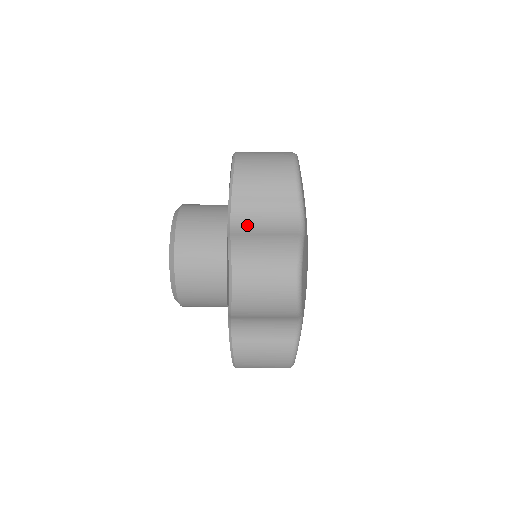
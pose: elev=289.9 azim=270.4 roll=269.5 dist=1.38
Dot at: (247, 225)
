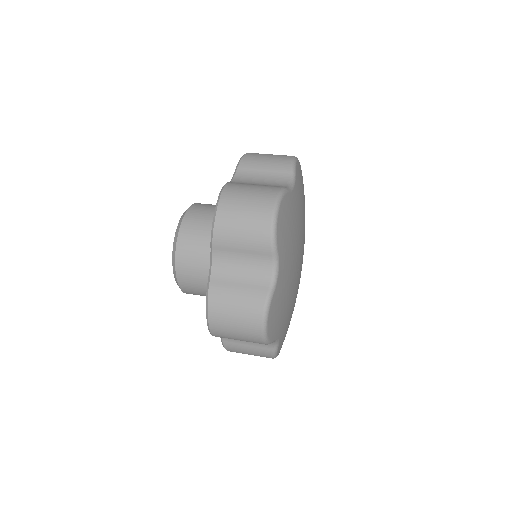
Dot at: (244, 182)
